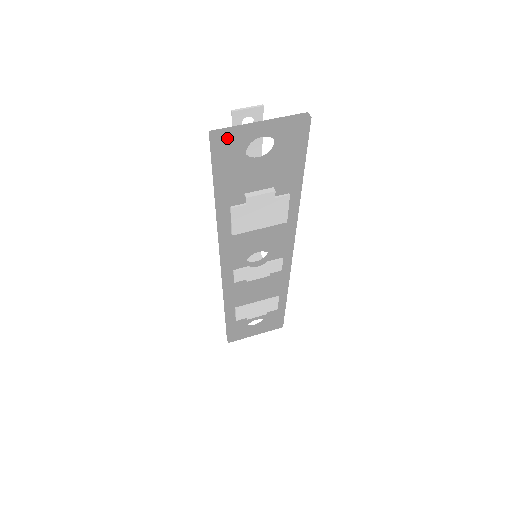
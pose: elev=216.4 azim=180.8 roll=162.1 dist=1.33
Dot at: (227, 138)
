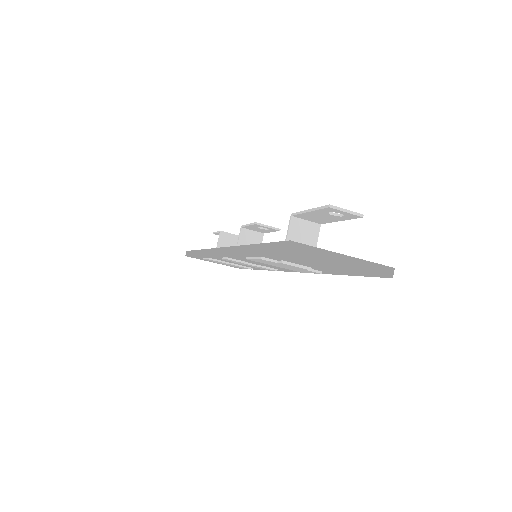
Dot at: (302, 255)
